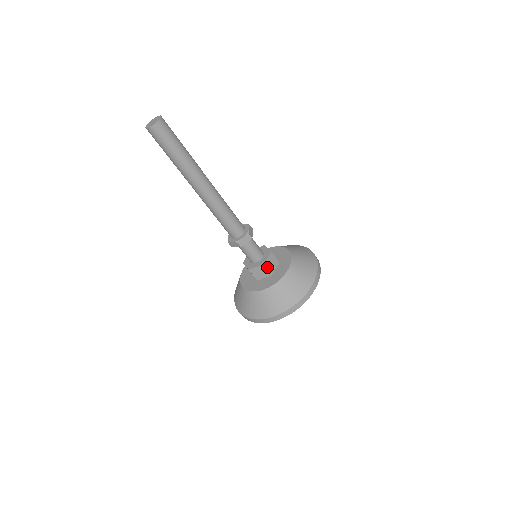
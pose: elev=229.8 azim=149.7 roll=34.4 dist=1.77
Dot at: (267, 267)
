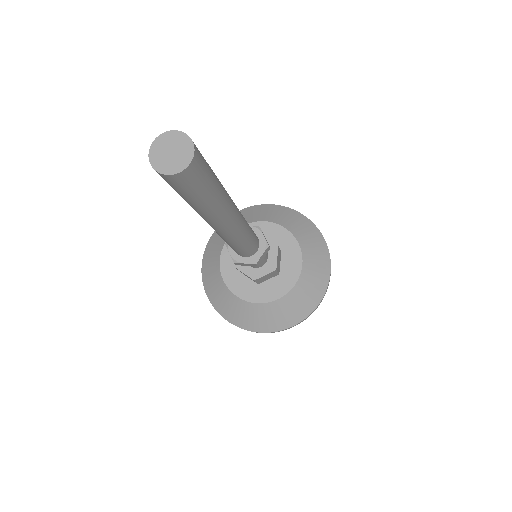
Dot at: (258, 280)
